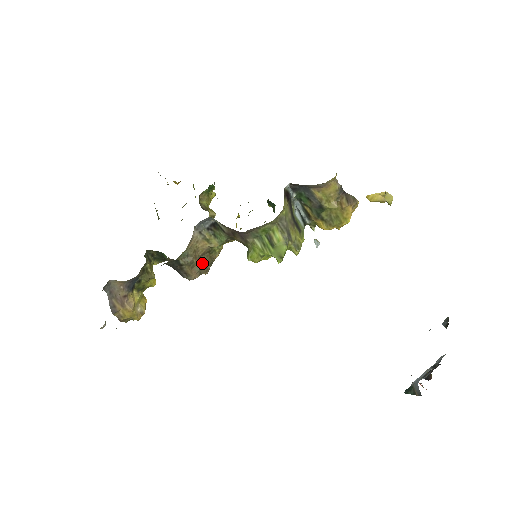
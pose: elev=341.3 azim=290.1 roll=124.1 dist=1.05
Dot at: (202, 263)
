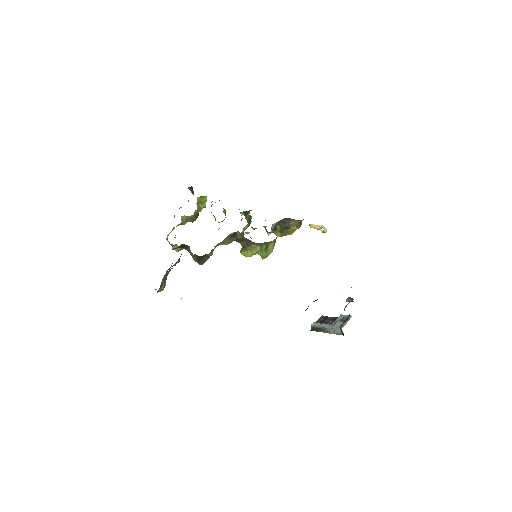
Dot at: occluded
